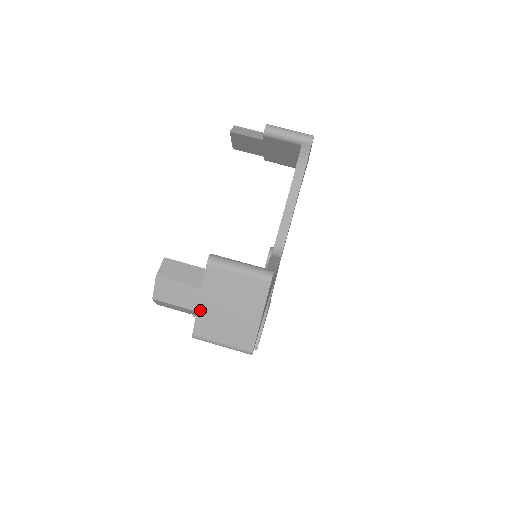
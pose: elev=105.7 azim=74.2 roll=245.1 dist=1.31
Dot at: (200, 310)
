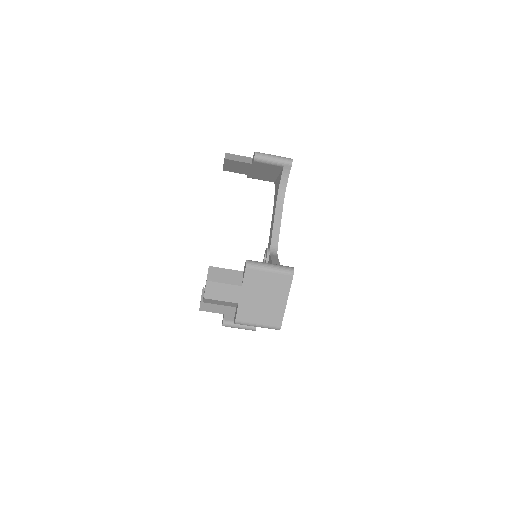
Dot at: (241, 302)
